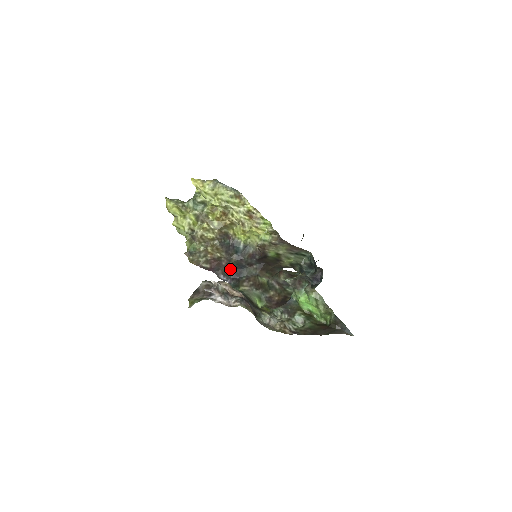
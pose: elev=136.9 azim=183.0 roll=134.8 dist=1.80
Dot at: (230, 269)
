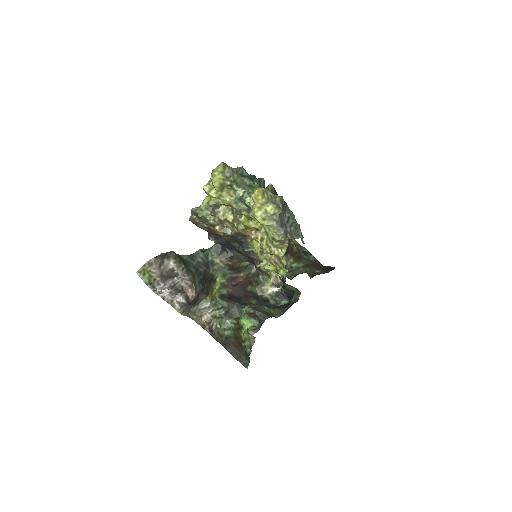
Dot at: occluded
